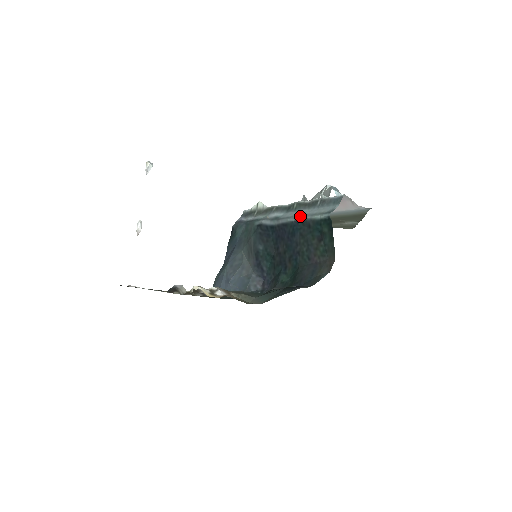
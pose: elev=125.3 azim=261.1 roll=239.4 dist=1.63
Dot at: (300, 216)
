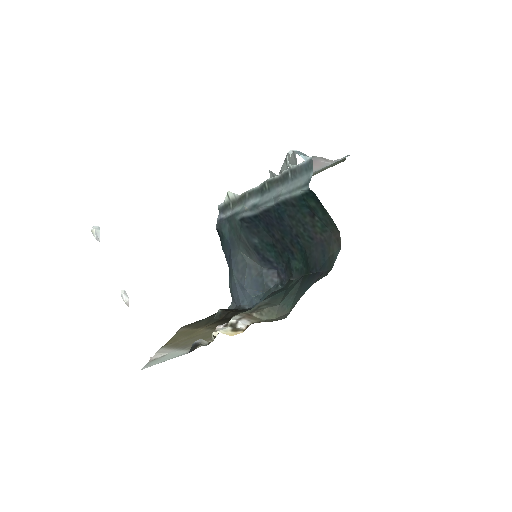
Dot at: (278, 198)
